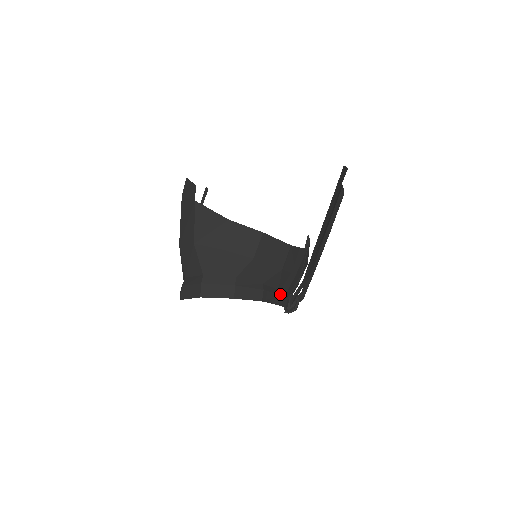
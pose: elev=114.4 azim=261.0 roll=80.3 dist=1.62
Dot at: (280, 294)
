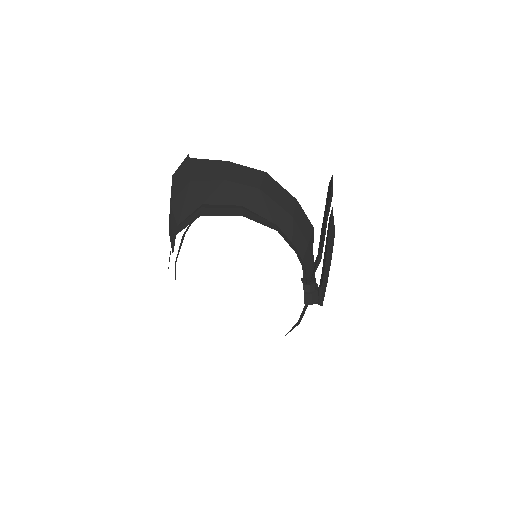
Dot at: (295, 248)
